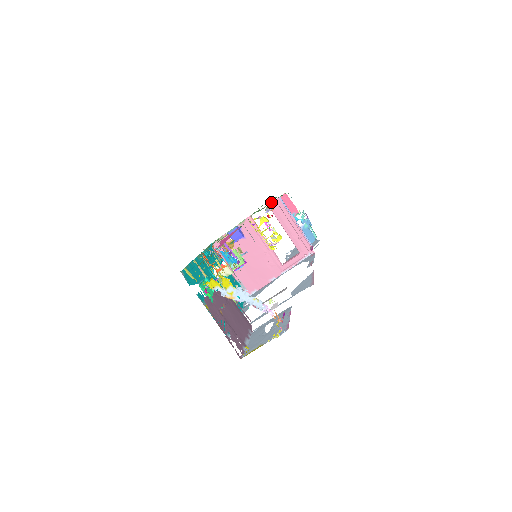
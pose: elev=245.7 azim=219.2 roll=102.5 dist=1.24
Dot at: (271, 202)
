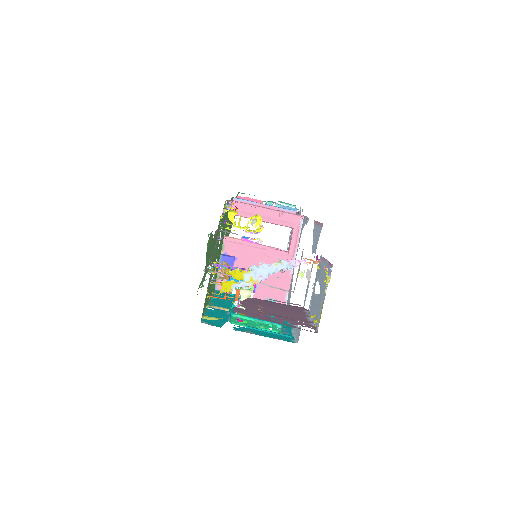
Dot at: (231, 209)
